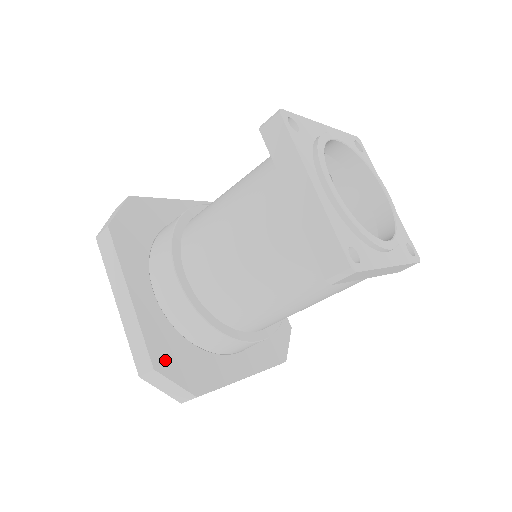
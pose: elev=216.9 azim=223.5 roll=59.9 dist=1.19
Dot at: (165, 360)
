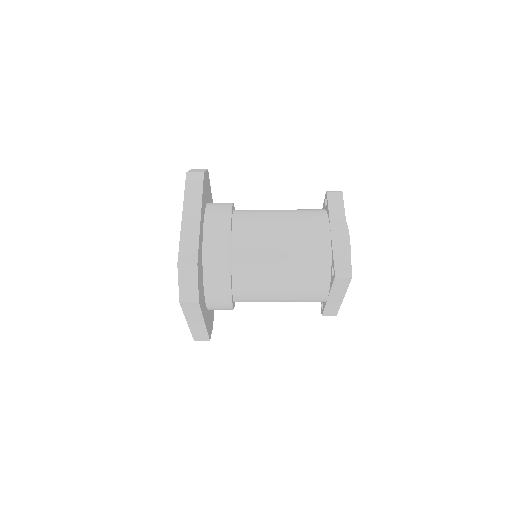
Dot at: (199, 266)
